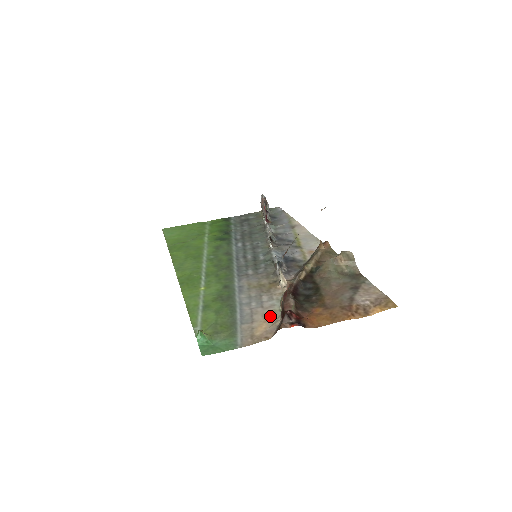
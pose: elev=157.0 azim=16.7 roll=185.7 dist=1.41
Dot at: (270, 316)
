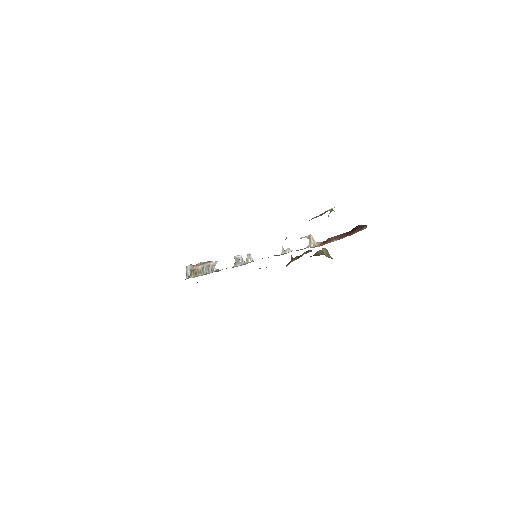
Dot at: occluded
